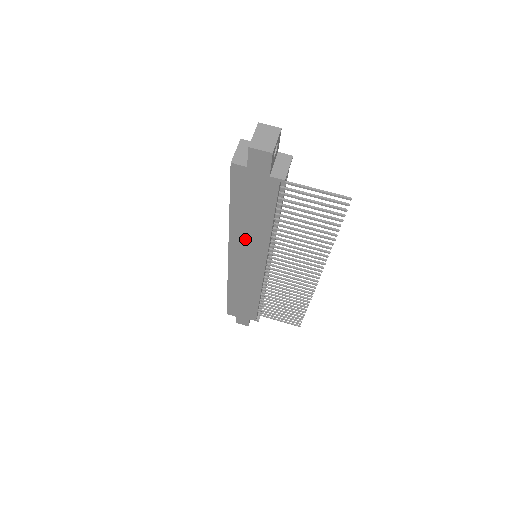
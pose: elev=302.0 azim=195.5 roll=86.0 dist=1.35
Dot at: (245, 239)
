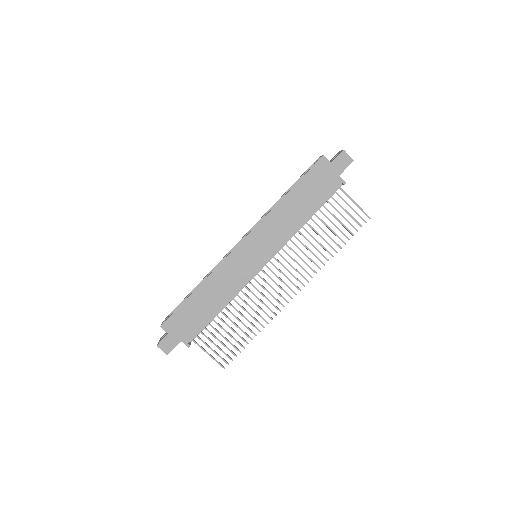
Dot at: (275, 225)
